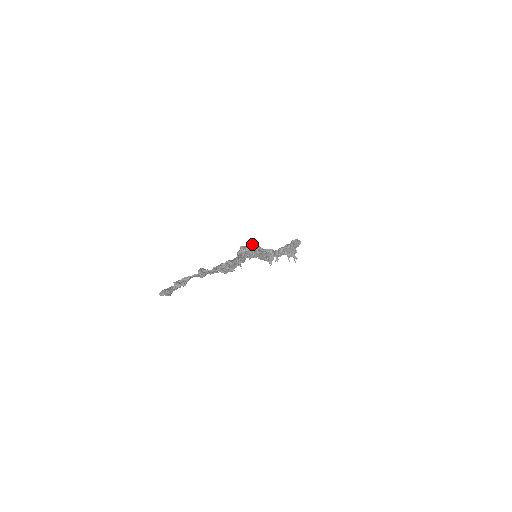
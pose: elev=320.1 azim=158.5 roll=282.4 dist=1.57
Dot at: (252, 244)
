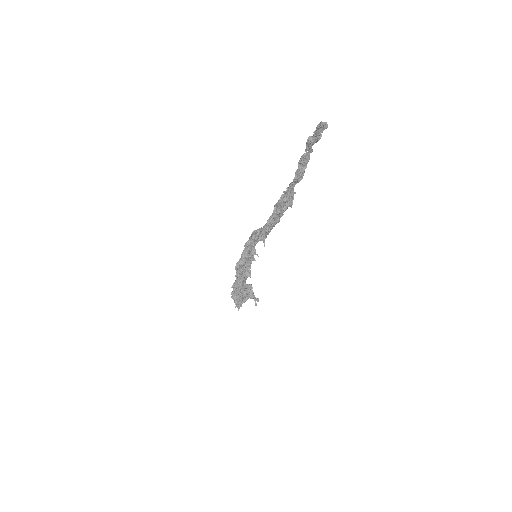
Dot at: occluded
